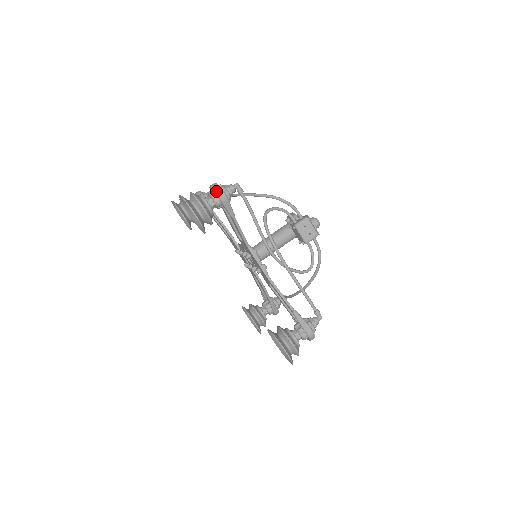
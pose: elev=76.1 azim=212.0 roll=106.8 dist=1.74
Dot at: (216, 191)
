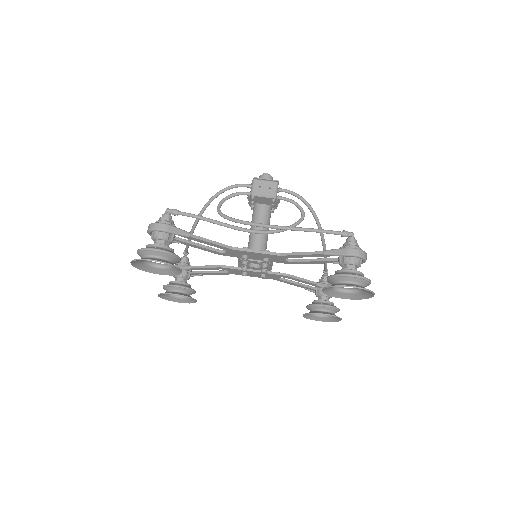
Dot at: (153, 229)
